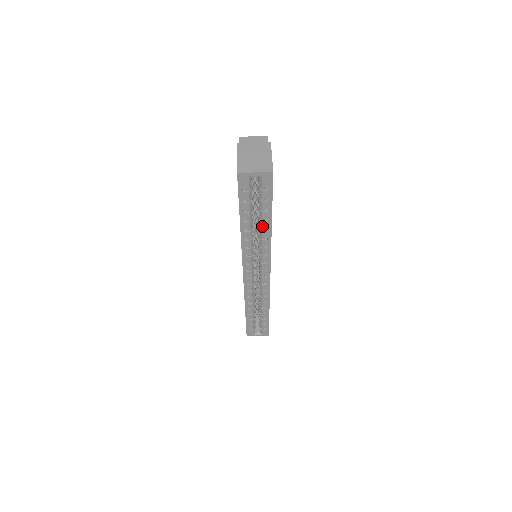
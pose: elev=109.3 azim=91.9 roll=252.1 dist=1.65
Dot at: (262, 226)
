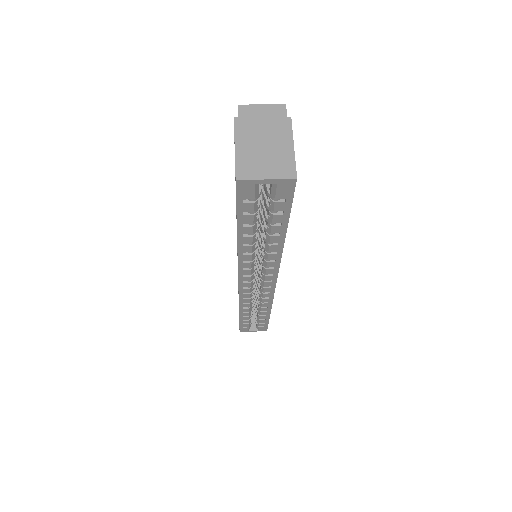
Dot at: (270, 240)
